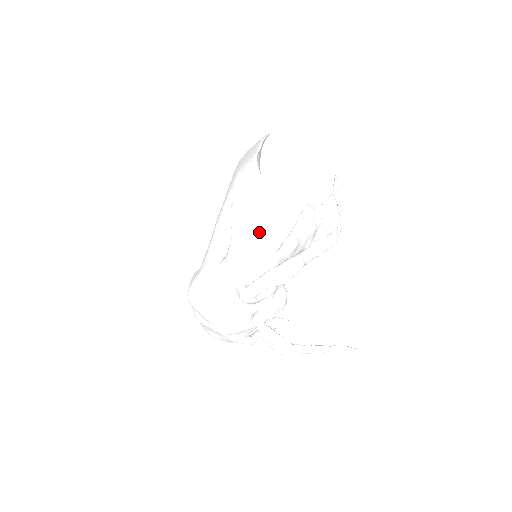
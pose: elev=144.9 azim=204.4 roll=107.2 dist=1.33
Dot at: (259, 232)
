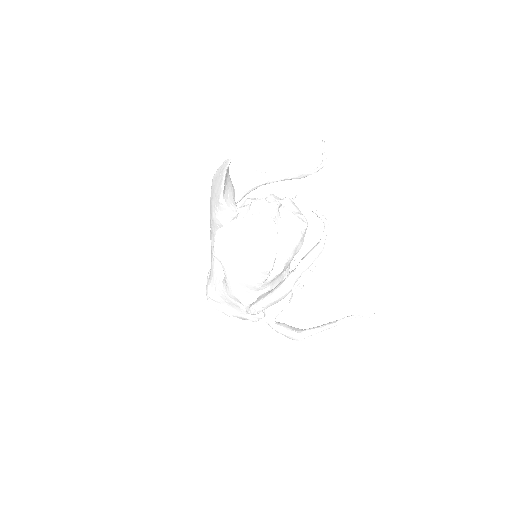
Dot at: (244, 270)
